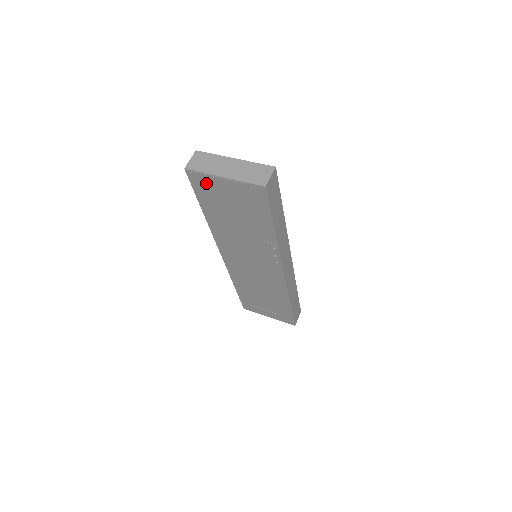
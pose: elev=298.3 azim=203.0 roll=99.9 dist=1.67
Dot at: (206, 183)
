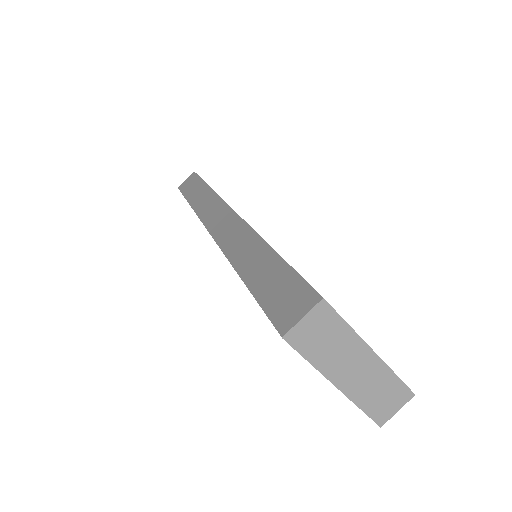
Dot at: occluded
